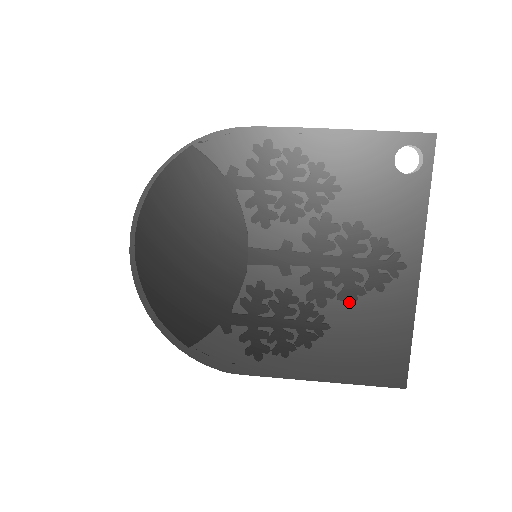
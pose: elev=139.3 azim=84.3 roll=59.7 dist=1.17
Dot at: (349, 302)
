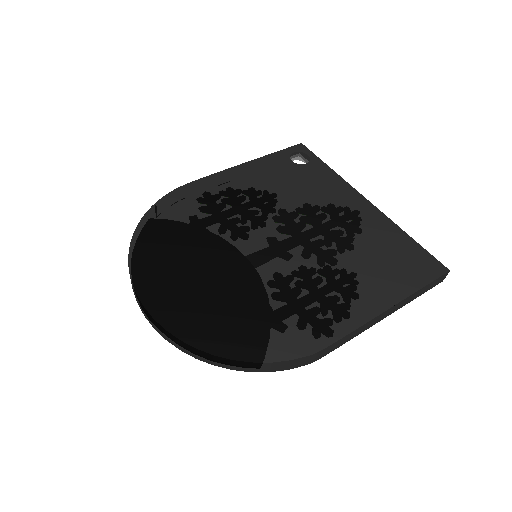
Dot at: (349, 240)
